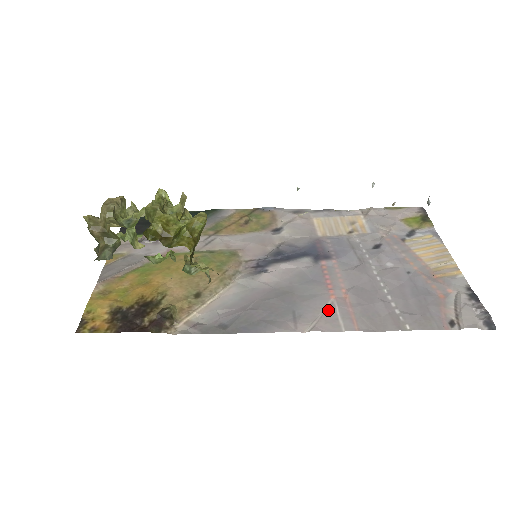
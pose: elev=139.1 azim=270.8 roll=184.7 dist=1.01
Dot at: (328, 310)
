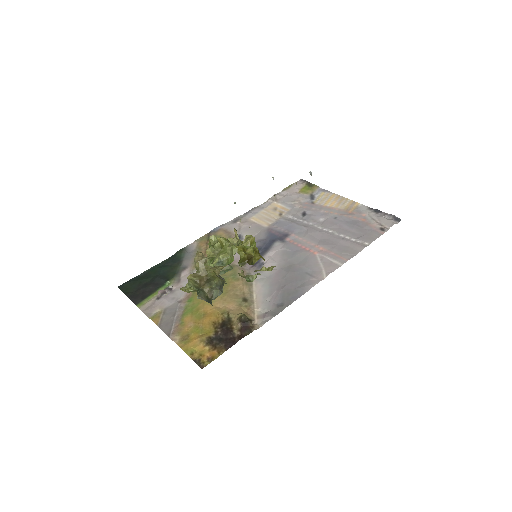
Dot at: (322, 260)
